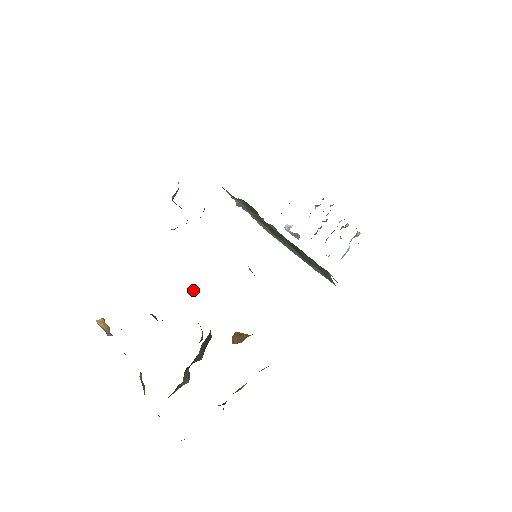
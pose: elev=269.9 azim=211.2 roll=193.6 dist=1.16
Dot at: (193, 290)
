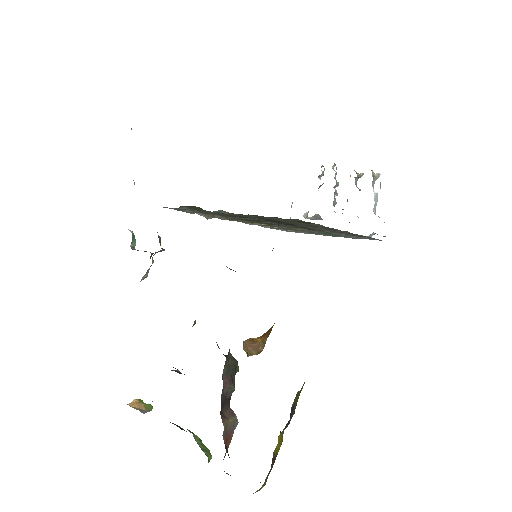
Dot at: (194, 323)
